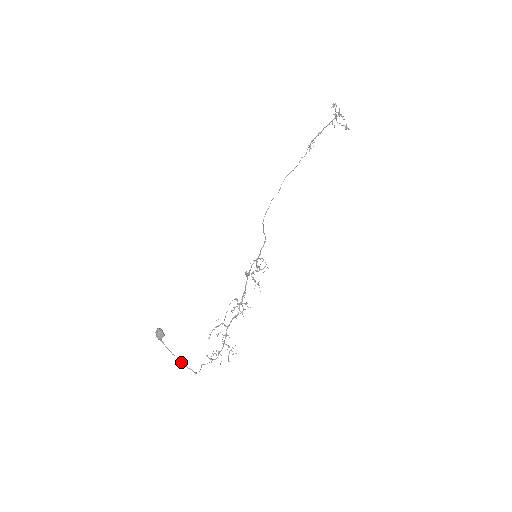
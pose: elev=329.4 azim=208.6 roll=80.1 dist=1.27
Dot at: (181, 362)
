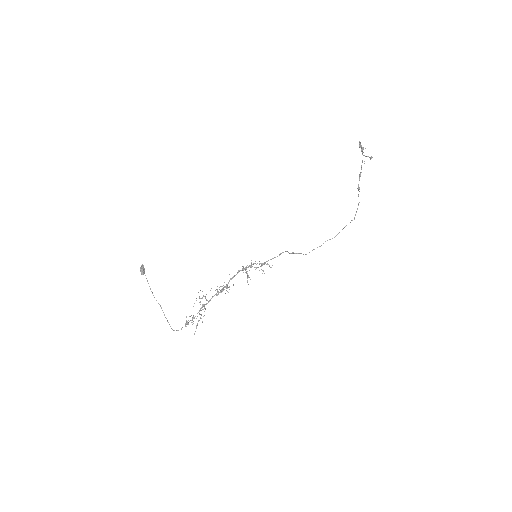
Dot at: occluded
